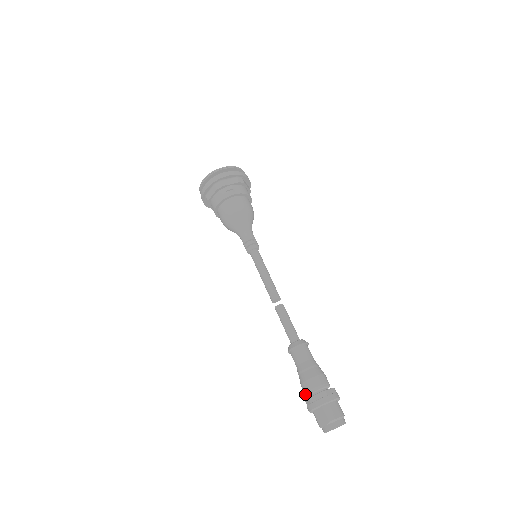
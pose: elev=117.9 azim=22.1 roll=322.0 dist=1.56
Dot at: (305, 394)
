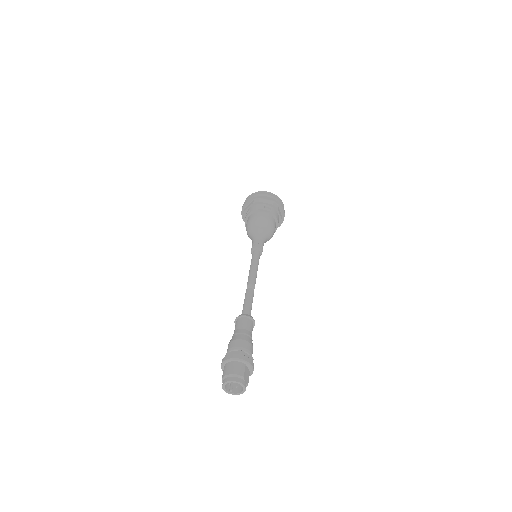
Dot at: occluded
